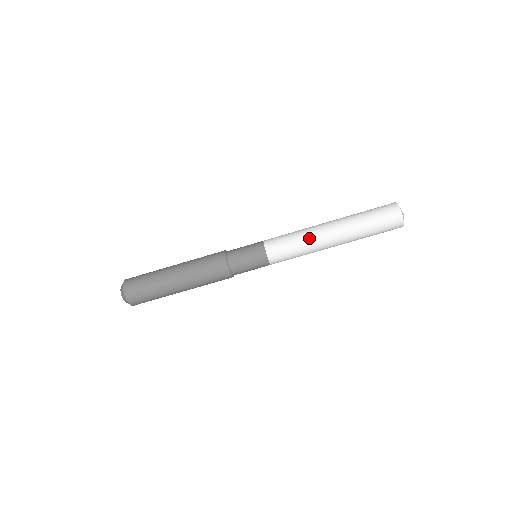
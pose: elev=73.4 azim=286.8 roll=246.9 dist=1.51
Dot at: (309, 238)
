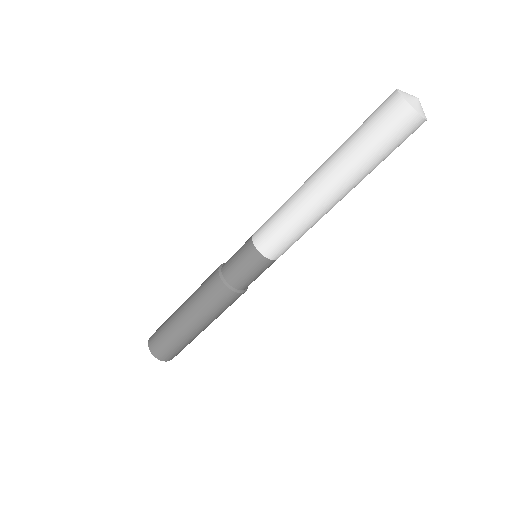
Dot at: (293, 200)
